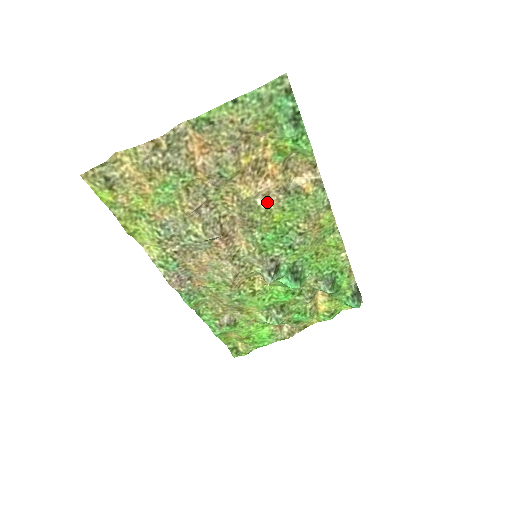
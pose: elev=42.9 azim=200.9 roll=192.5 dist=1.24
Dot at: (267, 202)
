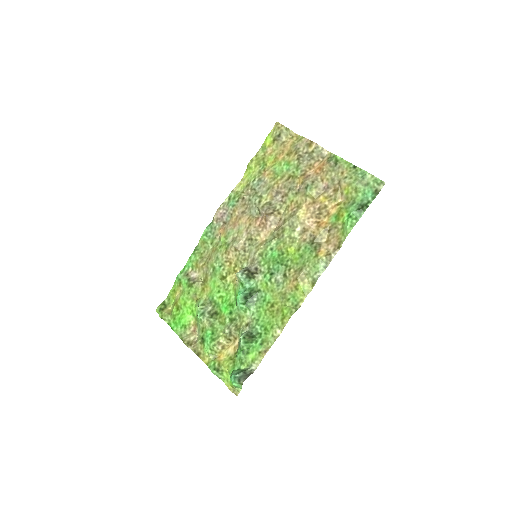
Dot at: (300, 235)
